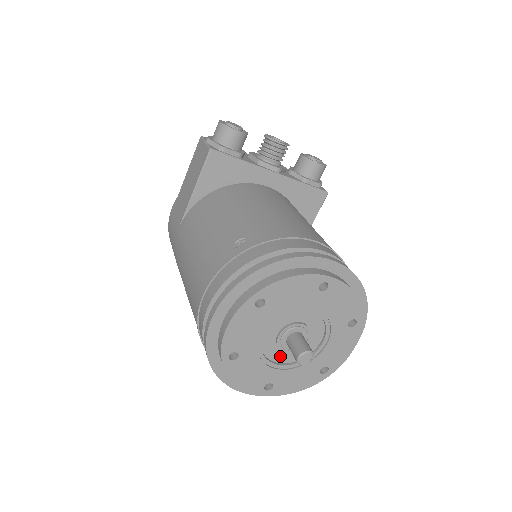
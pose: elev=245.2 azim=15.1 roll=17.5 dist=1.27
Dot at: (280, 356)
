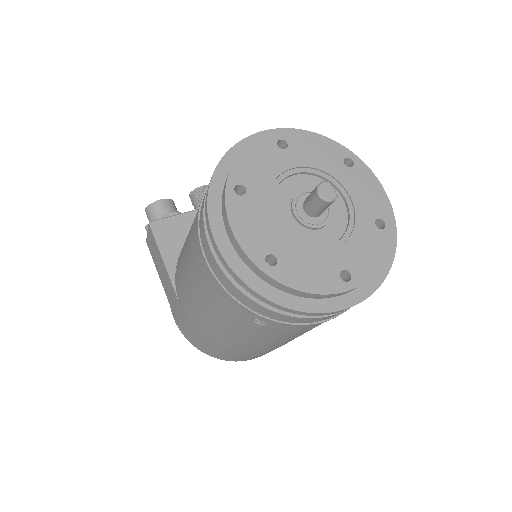
Dot at: (321, 238)
